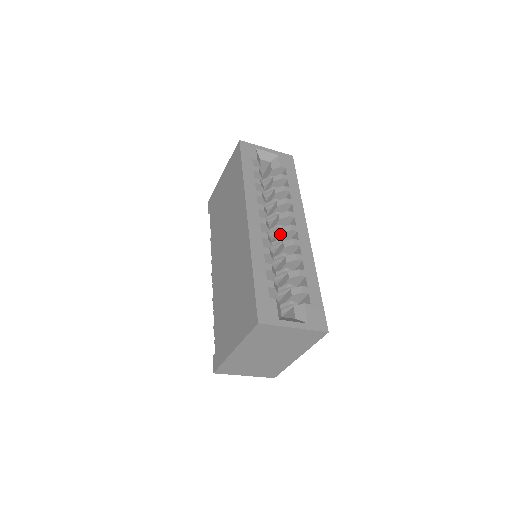
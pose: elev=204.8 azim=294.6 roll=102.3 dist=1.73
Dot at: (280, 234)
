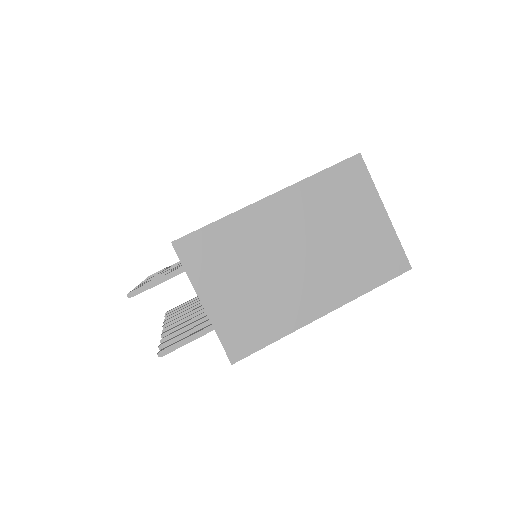
Dot at: occluded
